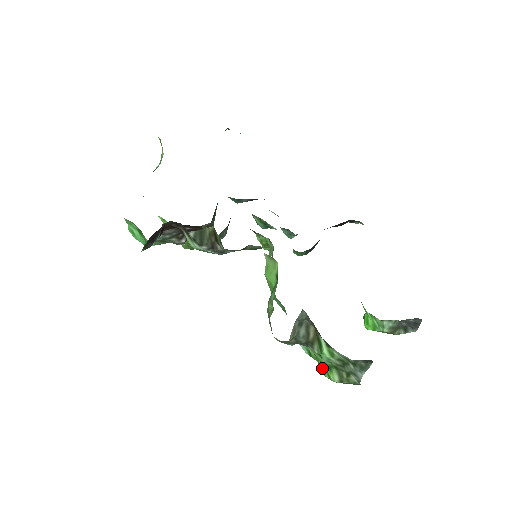
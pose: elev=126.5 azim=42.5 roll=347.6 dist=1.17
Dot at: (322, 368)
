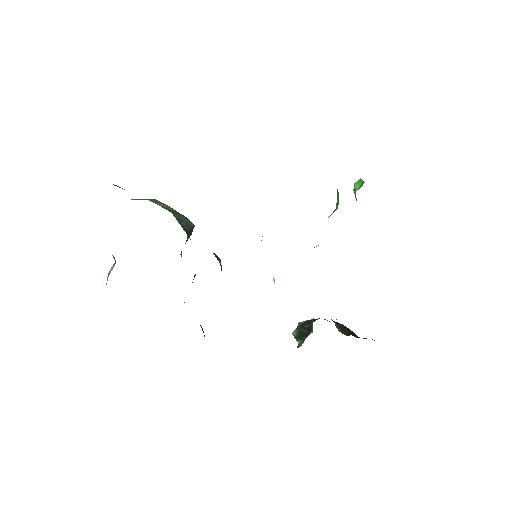
Dot at: occluded
